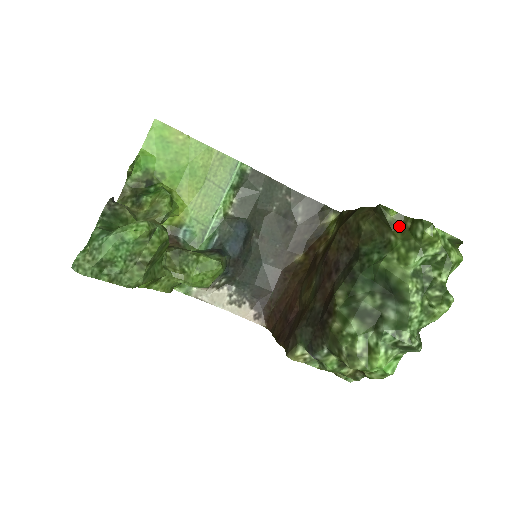
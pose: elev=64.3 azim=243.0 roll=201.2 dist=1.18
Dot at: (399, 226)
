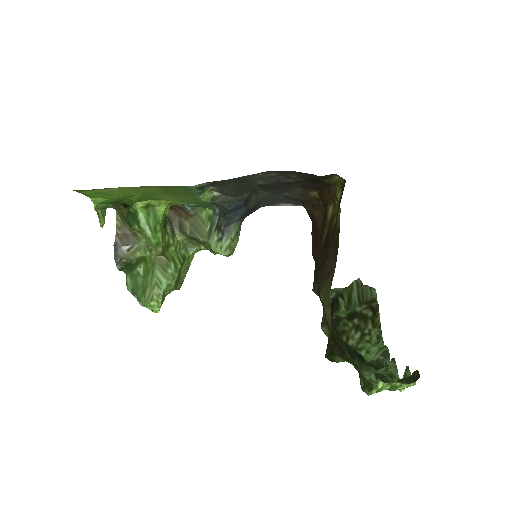
Dot at: (351, 360)
